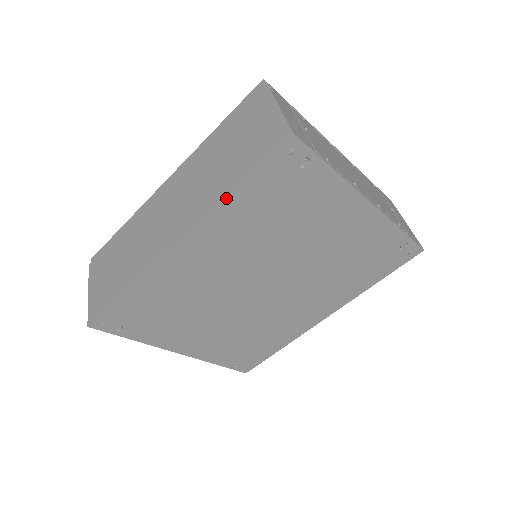
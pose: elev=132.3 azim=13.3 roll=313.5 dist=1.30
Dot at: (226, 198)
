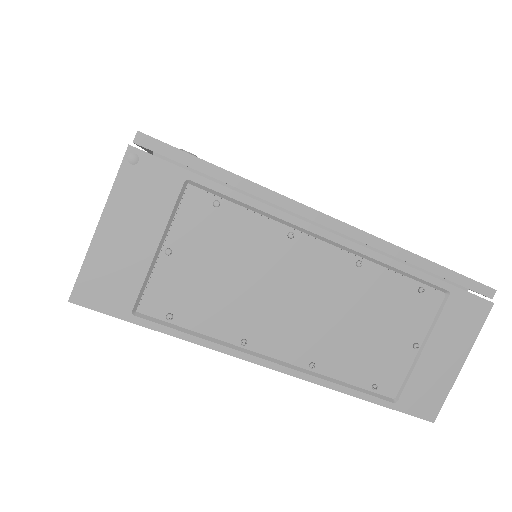
Dot at: occluded
